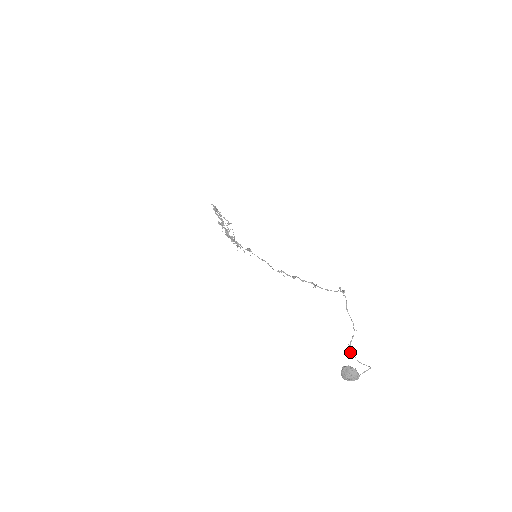
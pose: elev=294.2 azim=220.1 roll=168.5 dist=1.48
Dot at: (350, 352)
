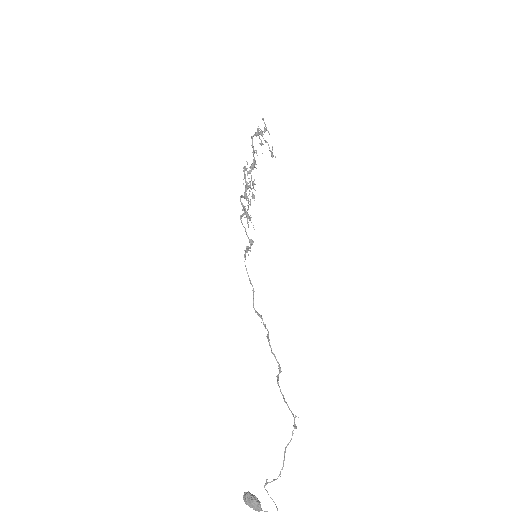
Dot at: (264, 486)
